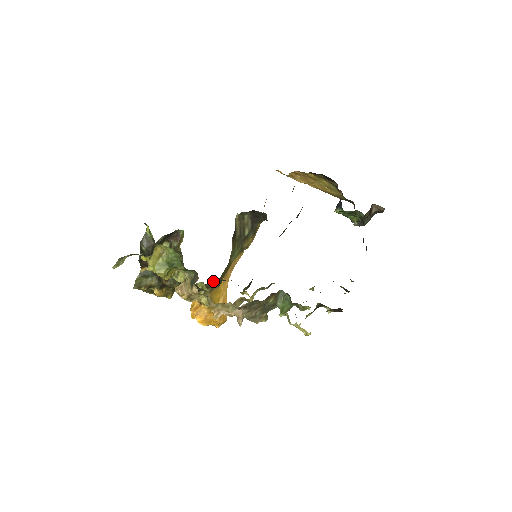
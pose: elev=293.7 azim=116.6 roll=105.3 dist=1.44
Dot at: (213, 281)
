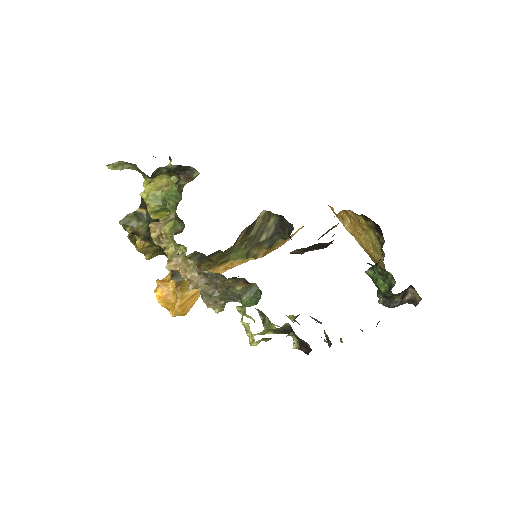
Dot at: occluded
